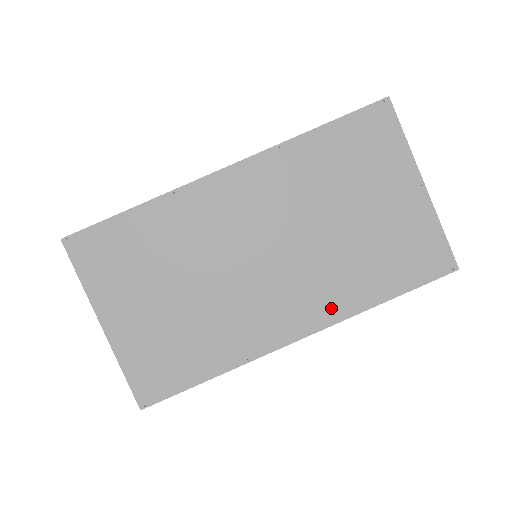
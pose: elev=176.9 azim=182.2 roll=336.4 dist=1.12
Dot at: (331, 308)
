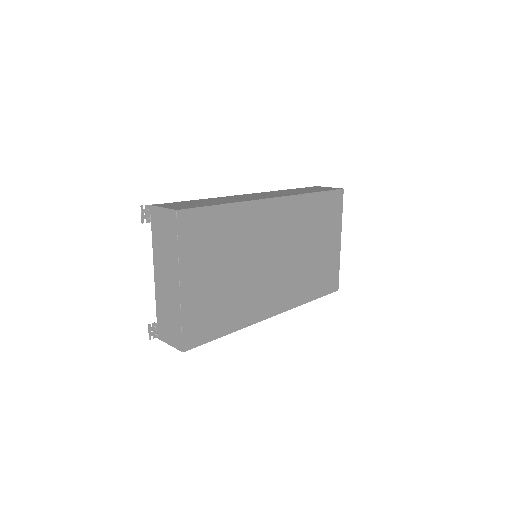
Dot at: (291, 300)
